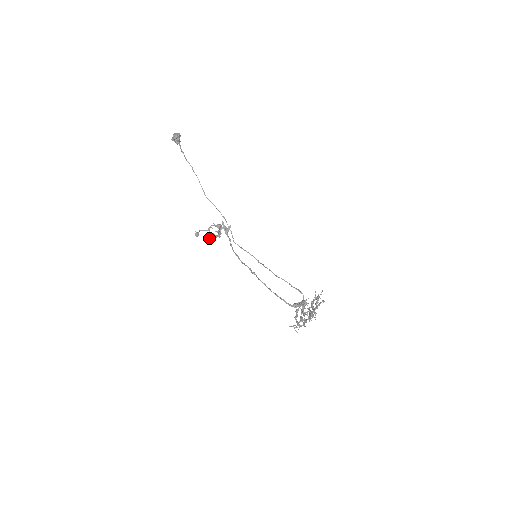
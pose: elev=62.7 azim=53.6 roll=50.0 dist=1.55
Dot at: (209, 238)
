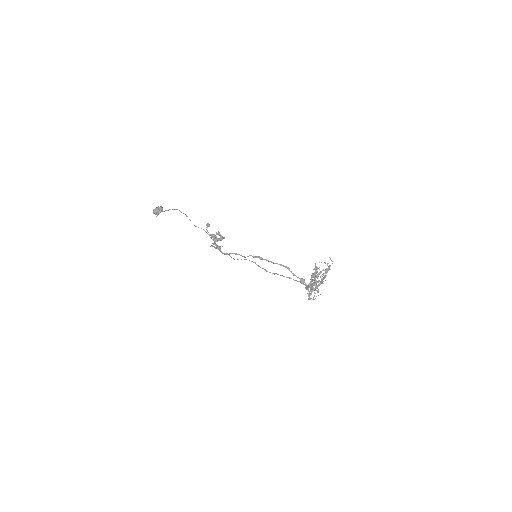
Dot at: (218, 231)
